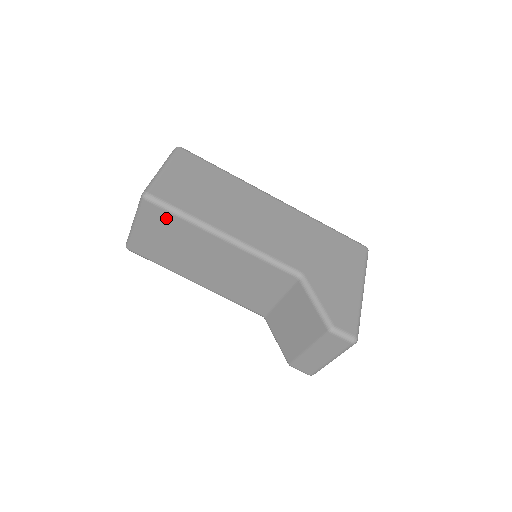
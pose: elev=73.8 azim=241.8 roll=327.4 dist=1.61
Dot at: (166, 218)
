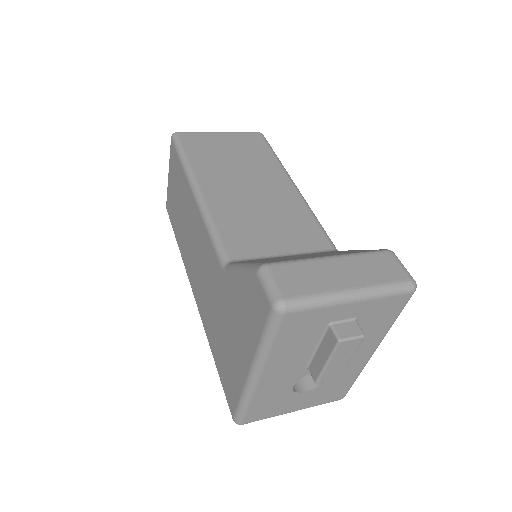
Dot at: (260, 147)
